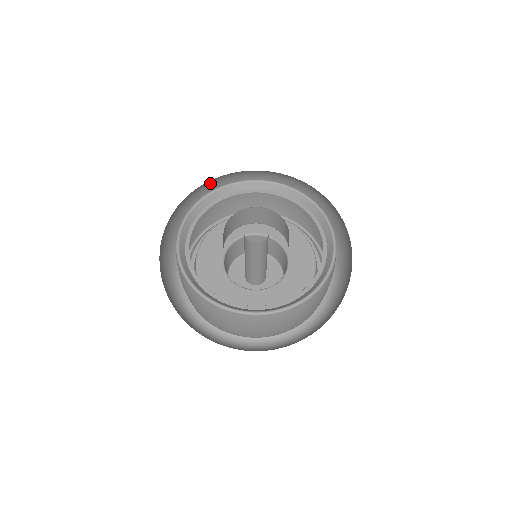
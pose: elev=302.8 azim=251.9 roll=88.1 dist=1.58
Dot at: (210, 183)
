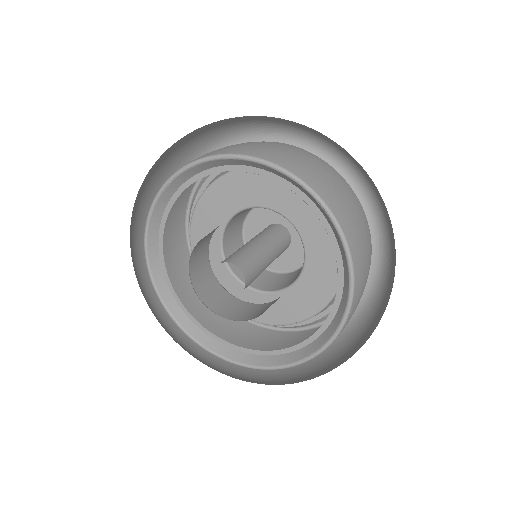
Dot at: occluded
